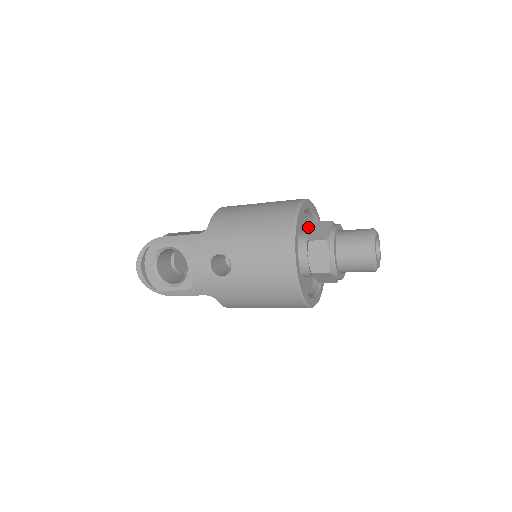
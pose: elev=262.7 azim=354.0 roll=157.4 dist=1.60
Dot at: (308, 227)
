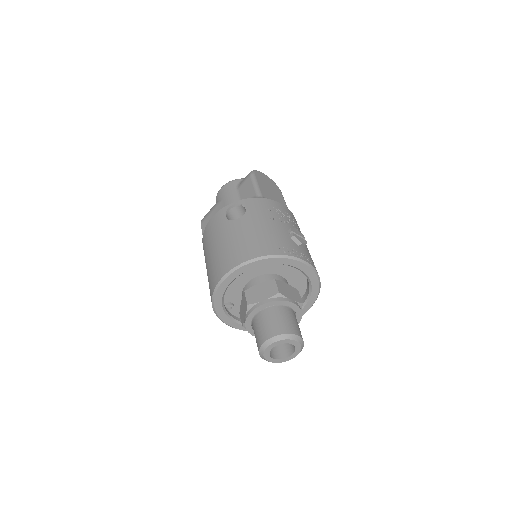
Dot at: occluded
